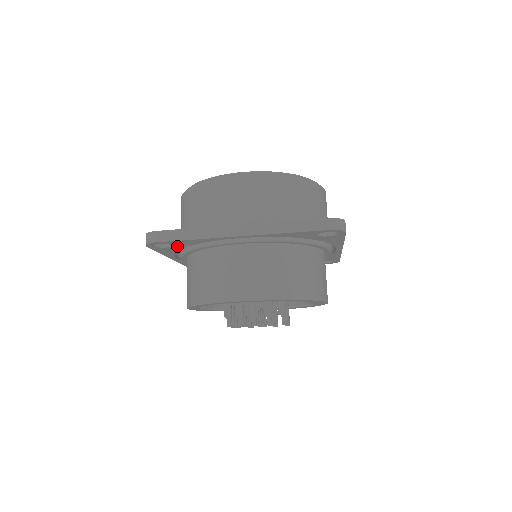
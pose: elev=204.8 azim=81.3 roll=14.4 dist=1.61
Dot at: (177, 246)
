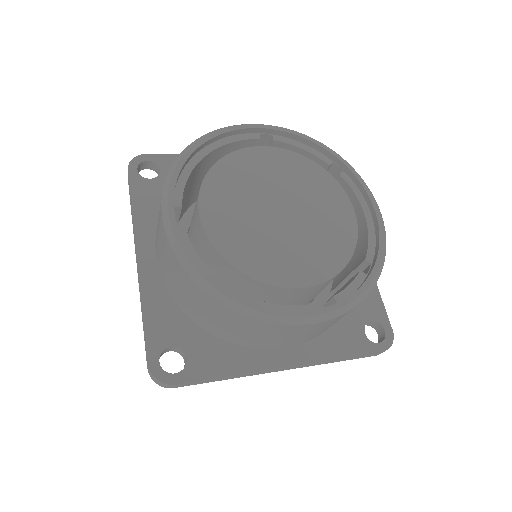
Dot at: occluded
